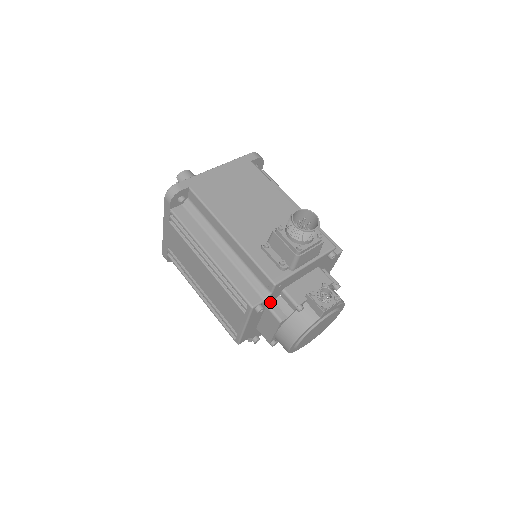
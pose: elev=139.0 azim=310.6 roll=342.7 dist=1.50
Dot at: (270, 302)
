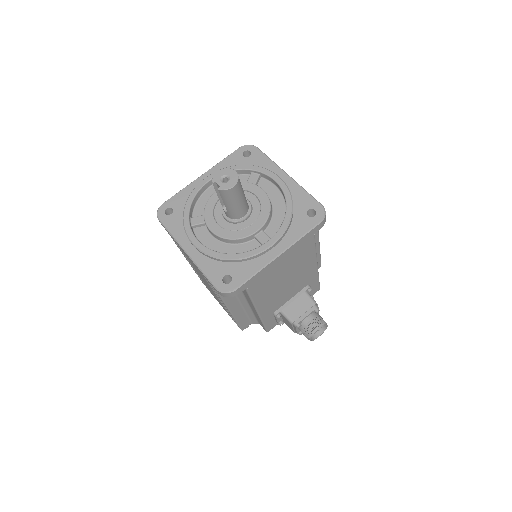
Dot at: occluded
